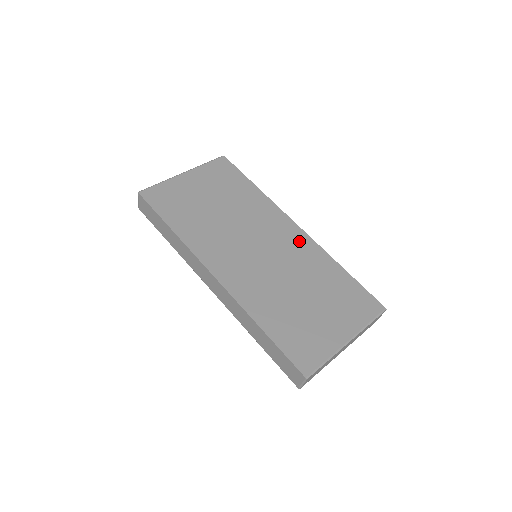
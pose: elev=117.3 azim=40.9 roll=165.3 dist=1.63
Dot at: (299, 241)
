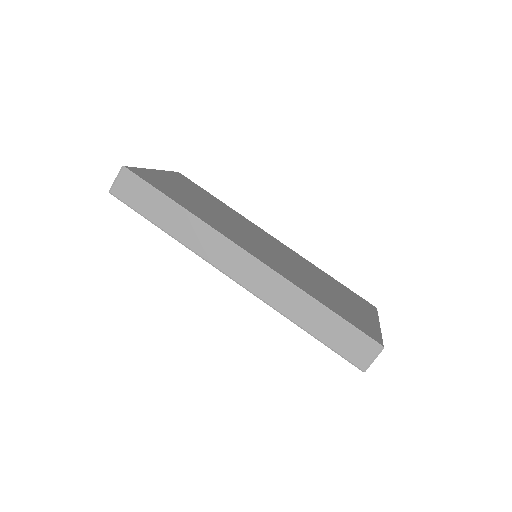
Dot at: (286, 249)
